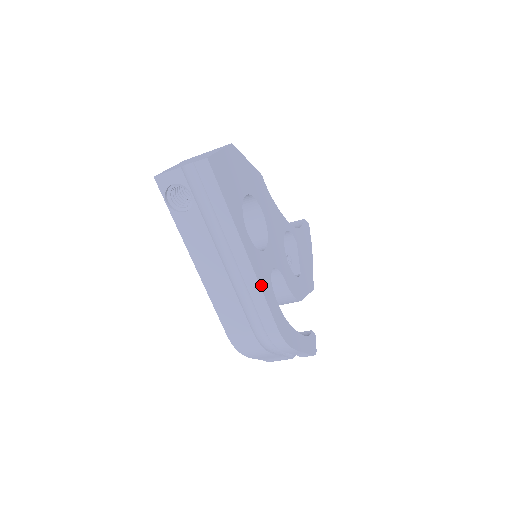
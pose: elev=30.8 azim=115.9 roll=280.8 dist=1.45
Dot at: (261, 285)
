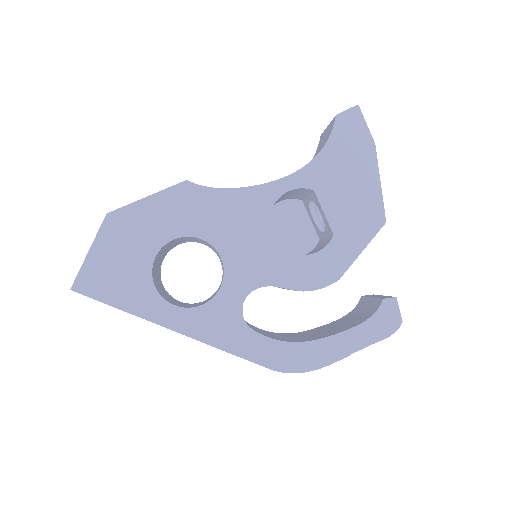
Dot at: (220, 345)
